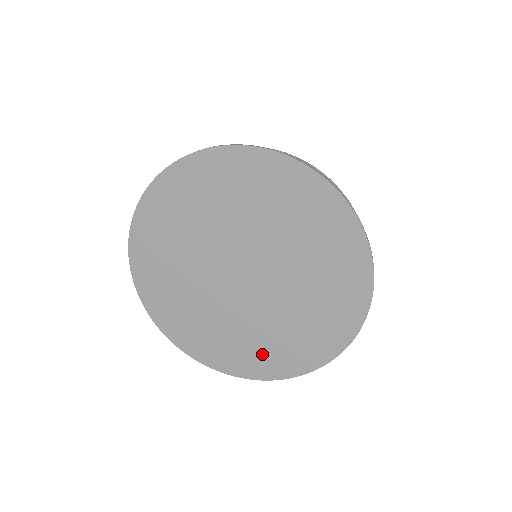
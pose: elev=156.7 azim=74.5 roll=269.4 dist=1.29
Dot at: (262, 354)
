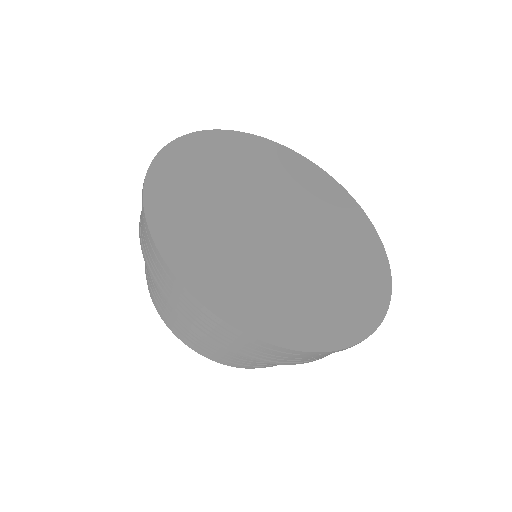
Dot at: (309, 314)
